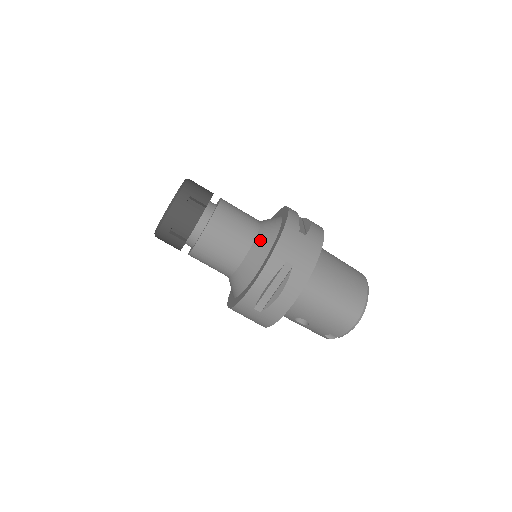
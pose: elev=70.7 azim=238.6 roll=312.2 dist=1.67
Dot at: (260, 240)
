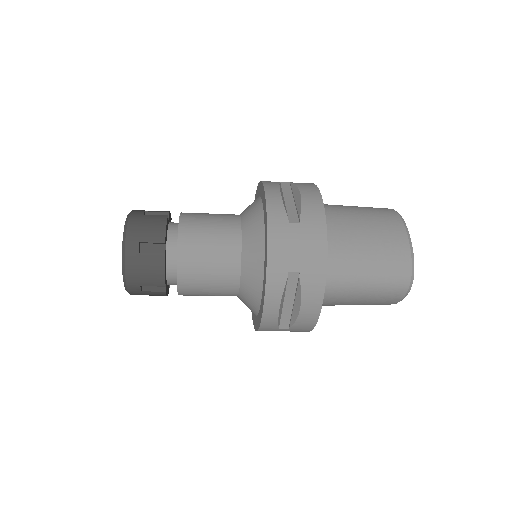
Dot at: (247, 251)
